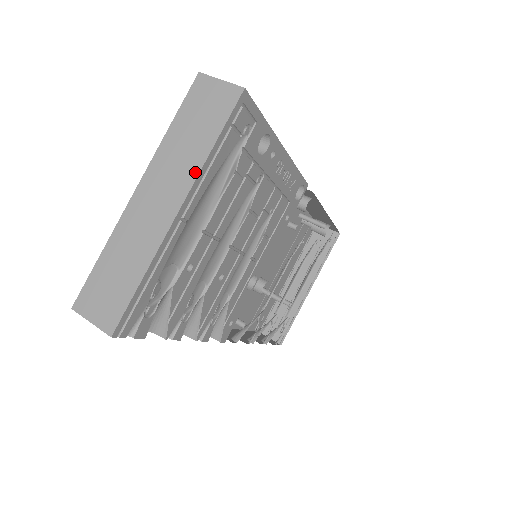
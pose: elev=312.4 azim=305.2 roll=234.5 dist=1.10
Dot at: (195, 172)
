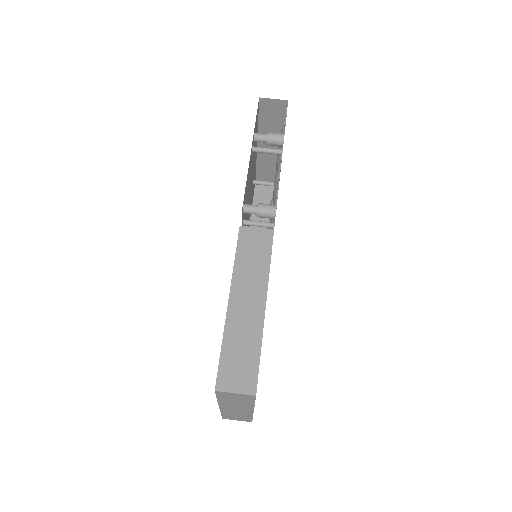
Dot at: (251, 407)
